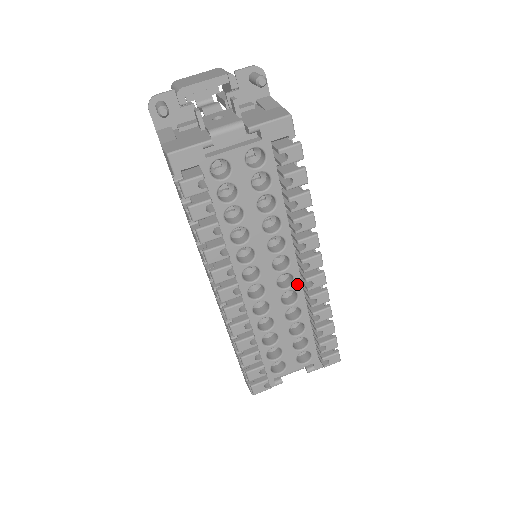
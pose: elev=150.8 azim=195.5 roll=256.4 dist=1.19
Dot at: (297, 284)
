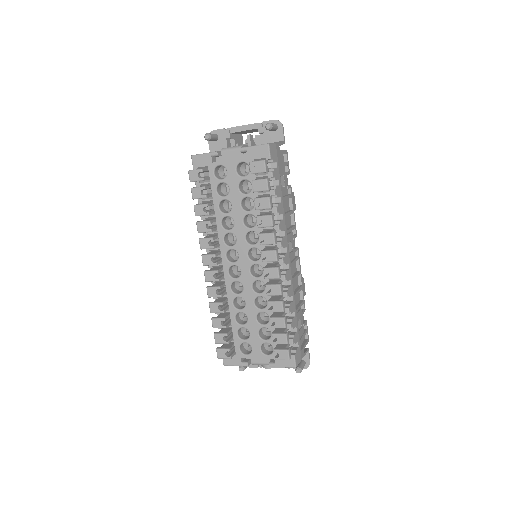
Dot at: occluded
